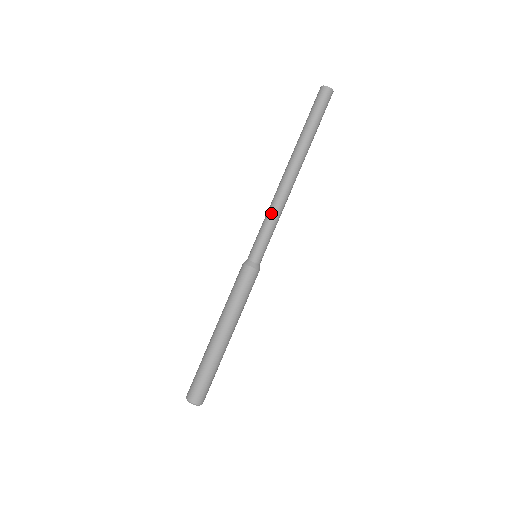
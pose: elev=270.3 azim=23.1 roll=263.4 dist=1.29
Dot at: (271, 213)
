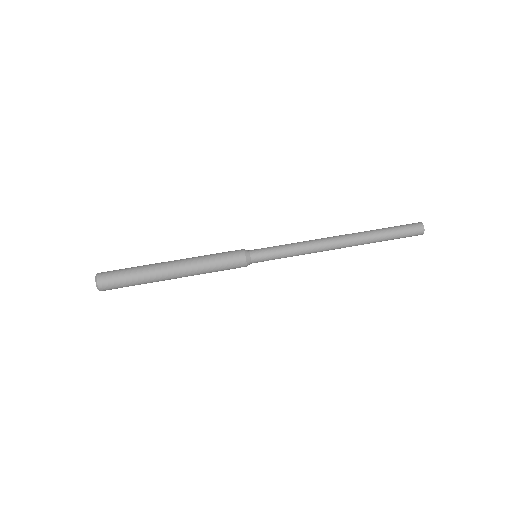
Dot at: (297, 242)
